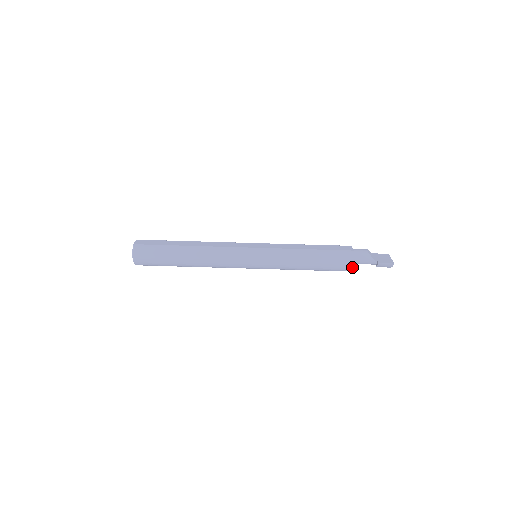
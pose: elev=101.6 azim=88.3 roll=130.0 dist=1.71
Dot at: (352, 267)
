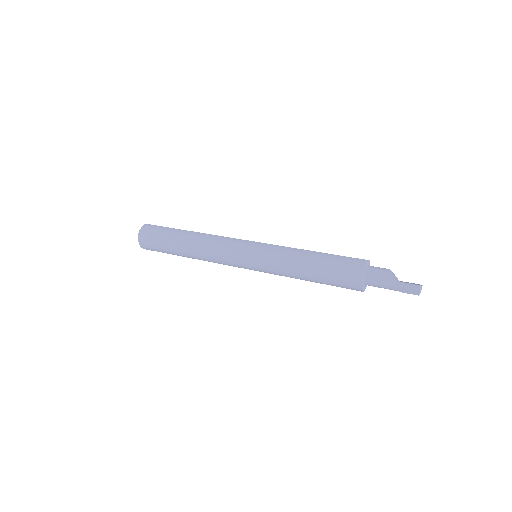
Dot at: (361, 278)
